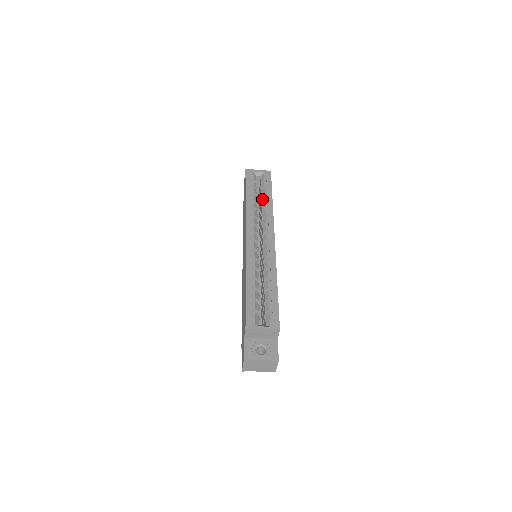
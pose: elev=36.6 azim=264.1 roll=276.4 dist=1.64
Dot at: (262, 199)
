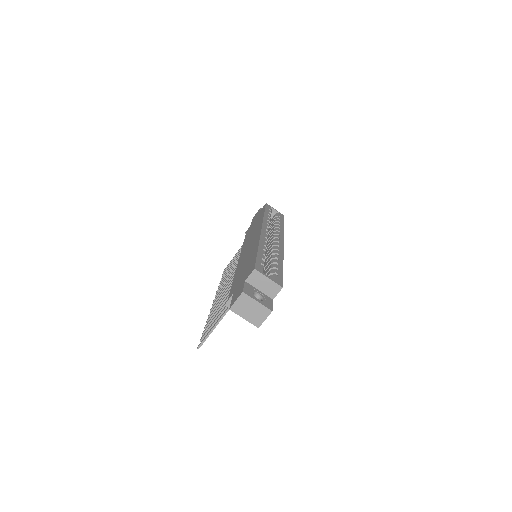
Dot at: (275, 223)
